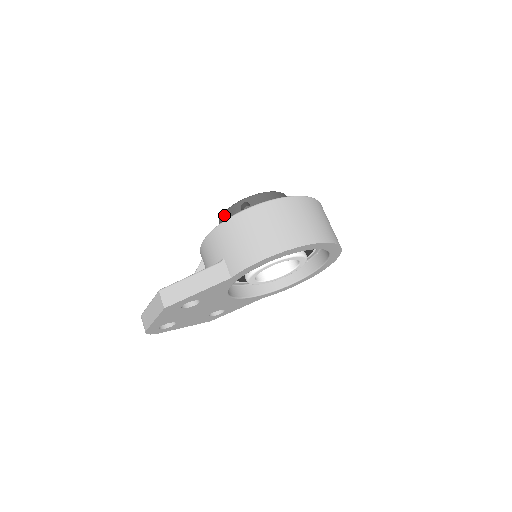
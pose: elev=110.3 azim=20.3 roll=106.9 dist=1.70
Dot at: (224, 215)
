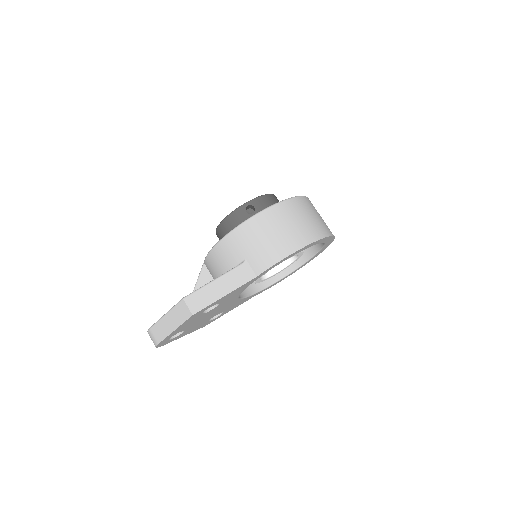
Dot at: (227, 219)
